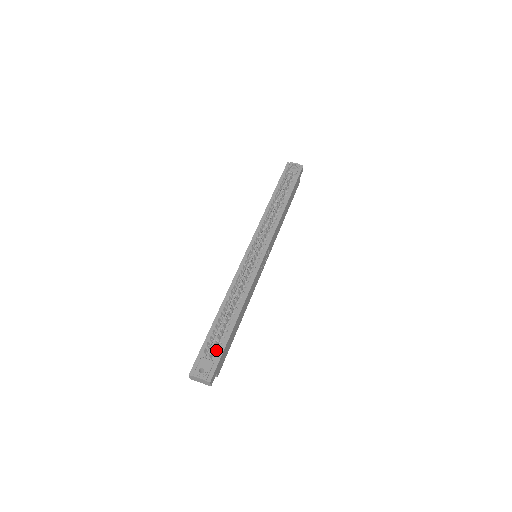
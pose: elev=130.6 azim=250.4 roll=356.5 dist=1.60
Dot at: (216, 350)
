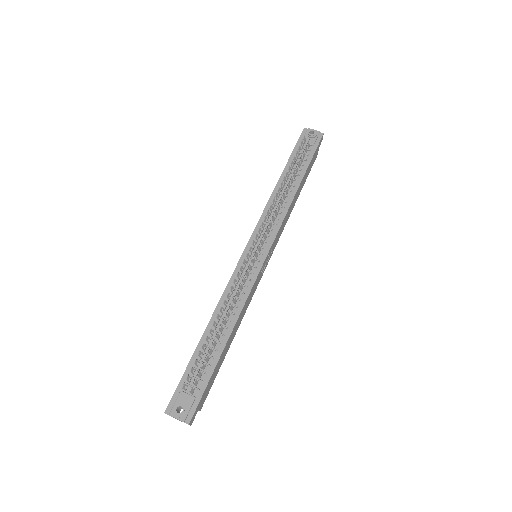
Dot at: (199, 382)
